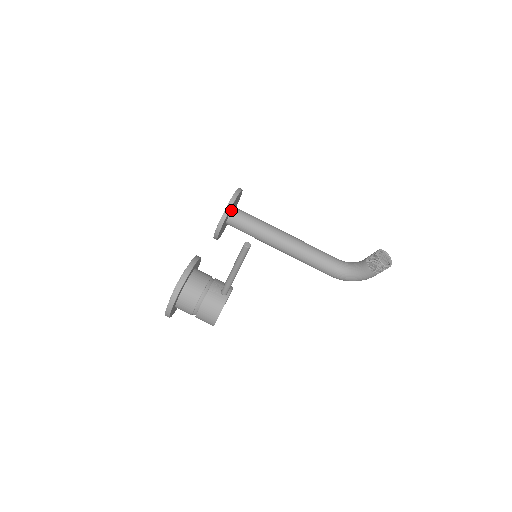
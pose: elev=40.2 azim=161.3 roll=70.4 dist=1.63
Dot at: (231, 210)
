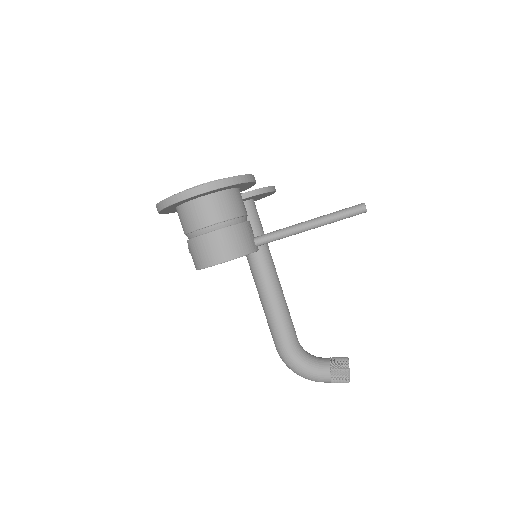
Dot at: (253, 198)
